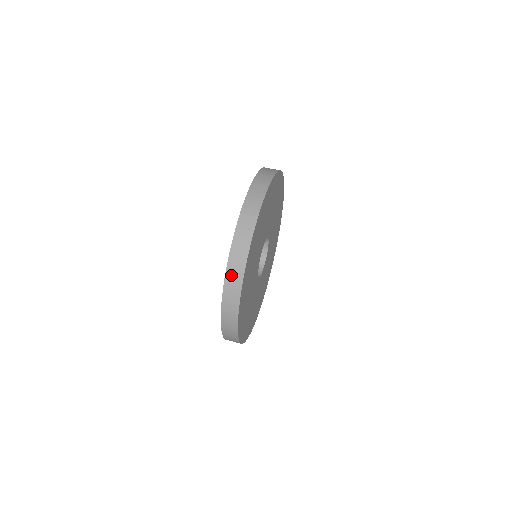
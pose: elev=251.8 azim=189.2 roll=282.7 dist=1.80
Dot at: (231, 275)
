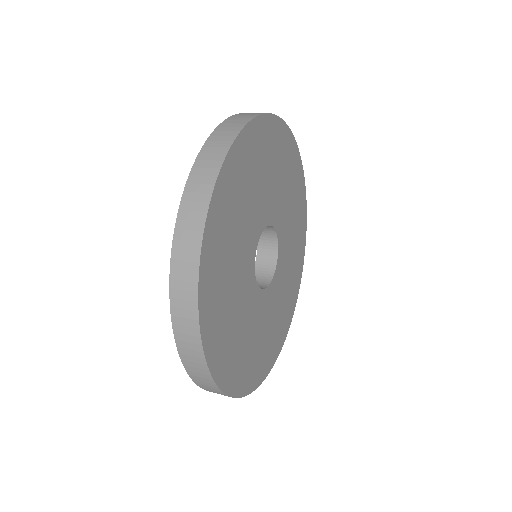
Dot at: (178, 302)
